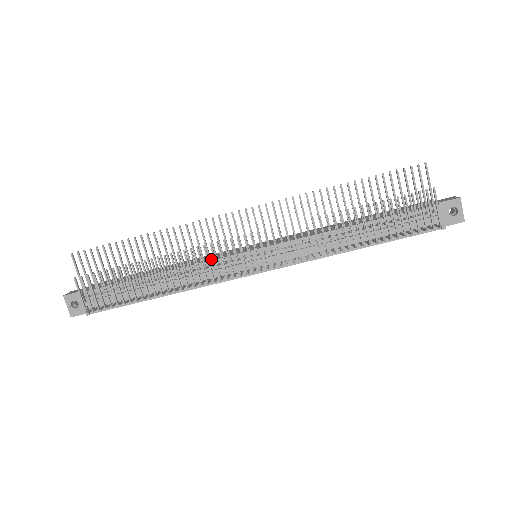
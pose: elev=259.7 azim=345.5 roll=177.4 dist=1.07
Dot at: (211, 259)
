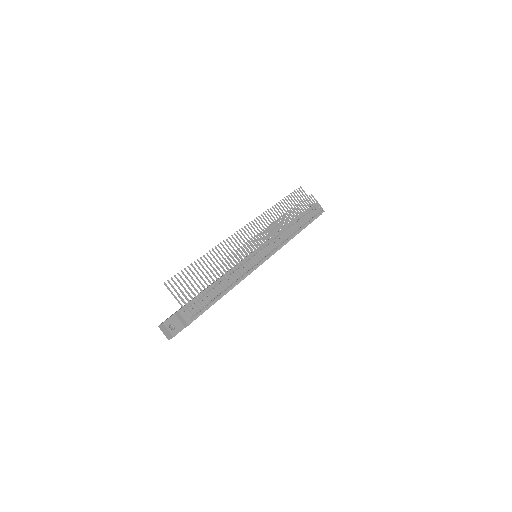
Dot at: (238, 263)
